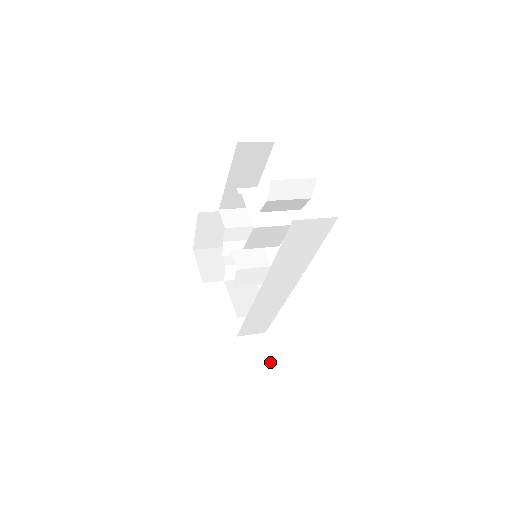
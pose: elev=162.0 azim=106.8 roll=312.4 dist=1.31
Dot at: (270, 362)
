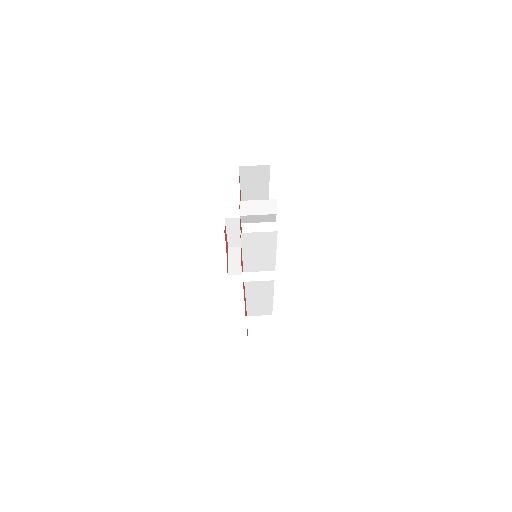
Dot at: (272, 343)
